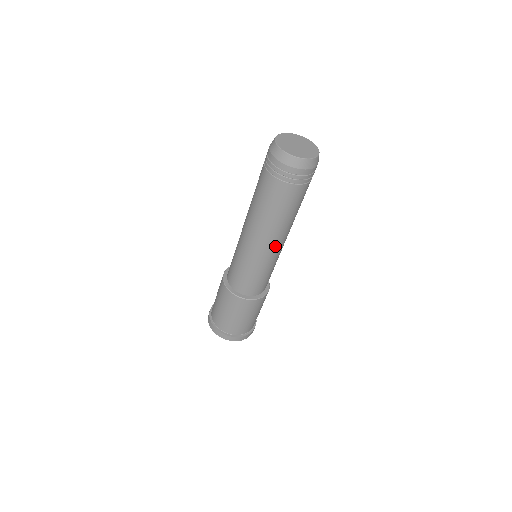
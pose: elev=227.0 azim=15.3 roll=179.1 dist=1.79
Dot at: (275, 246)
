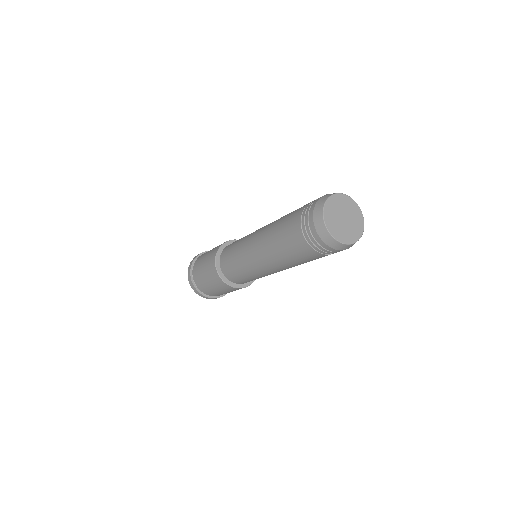
Dot at: occluded
